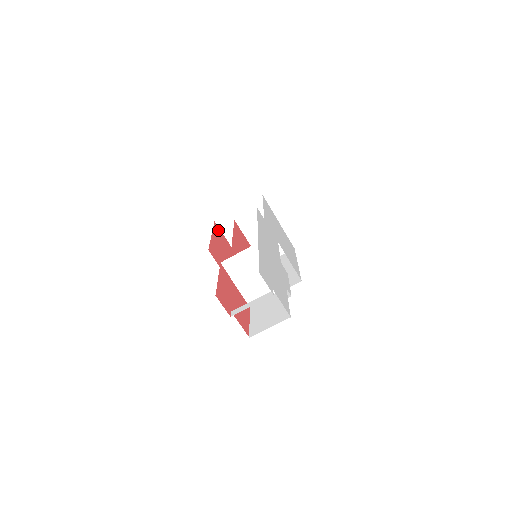
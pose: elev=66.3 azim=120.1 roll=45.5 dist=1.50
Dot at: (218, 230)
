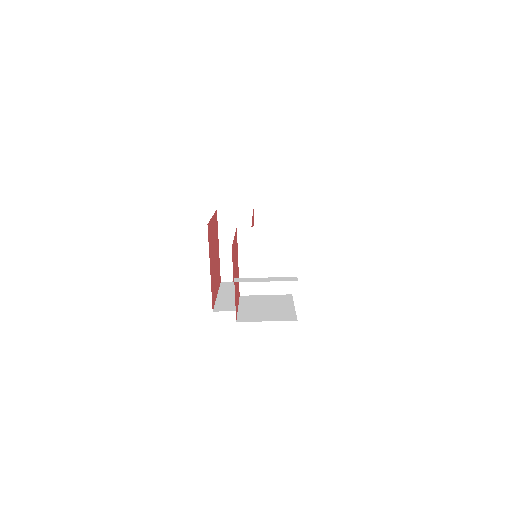
Dot at: (216, 219)
